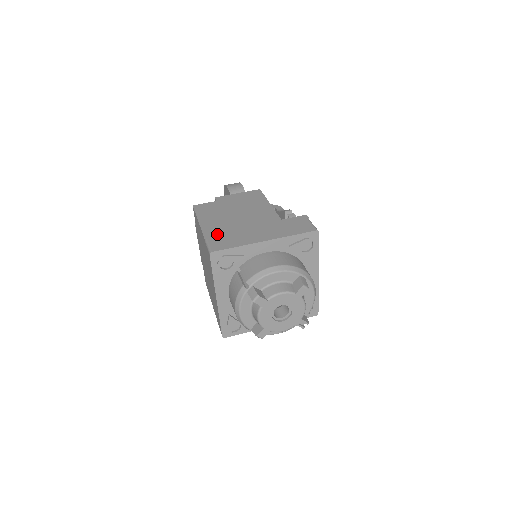
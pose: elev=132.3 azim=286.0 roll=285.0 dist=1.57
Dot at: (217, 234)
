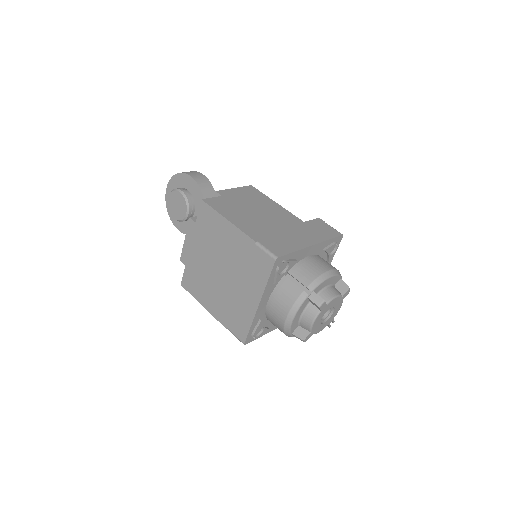
Dot at: (263, 236)
